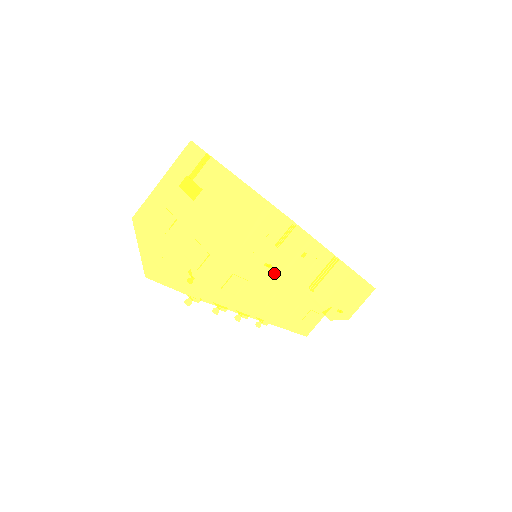
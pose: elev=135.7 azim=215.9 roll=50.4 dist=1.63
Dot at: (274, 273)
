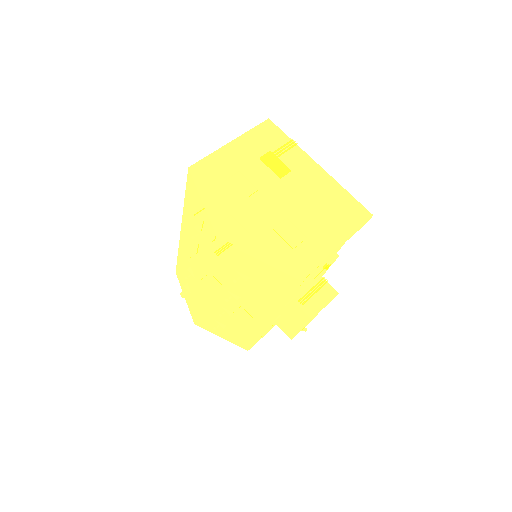
Dot at: (315, 276)
